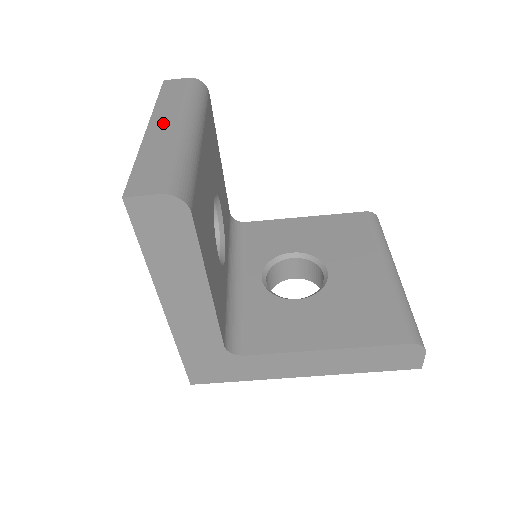
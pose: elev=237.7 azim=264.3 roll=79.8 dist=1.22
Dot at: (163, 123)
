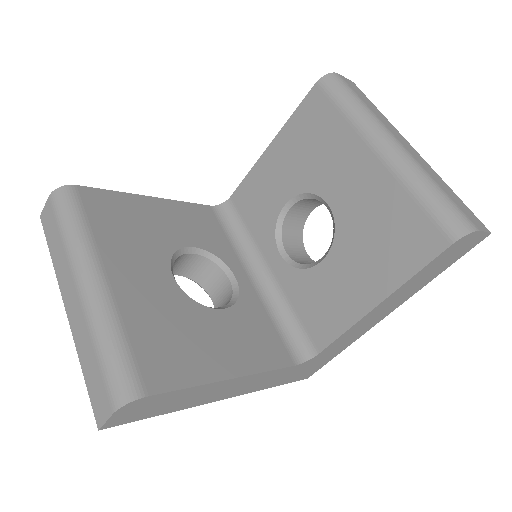
Dot at: (69, 295)
